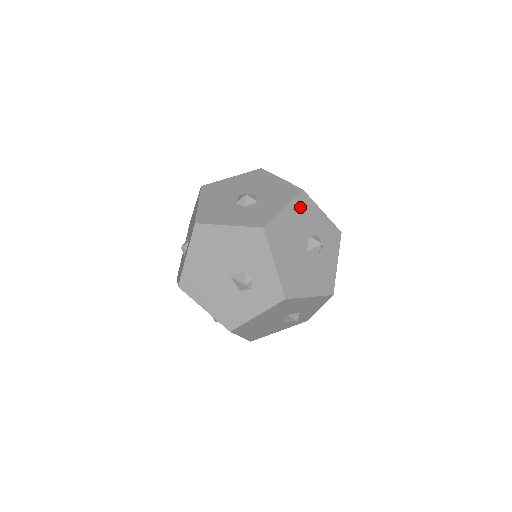
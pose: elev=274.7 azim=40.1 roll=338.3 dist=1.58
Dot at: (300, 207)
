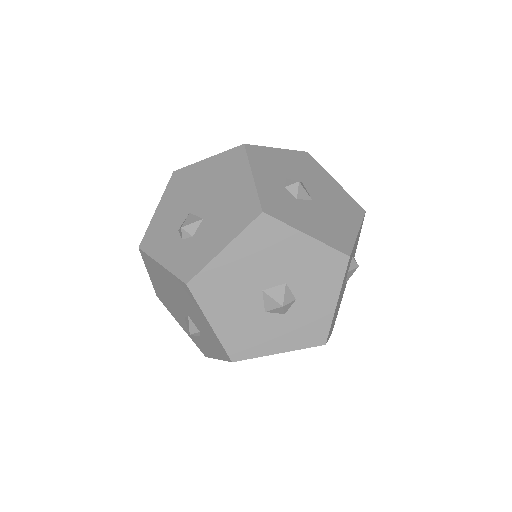
Dot at: occluded
